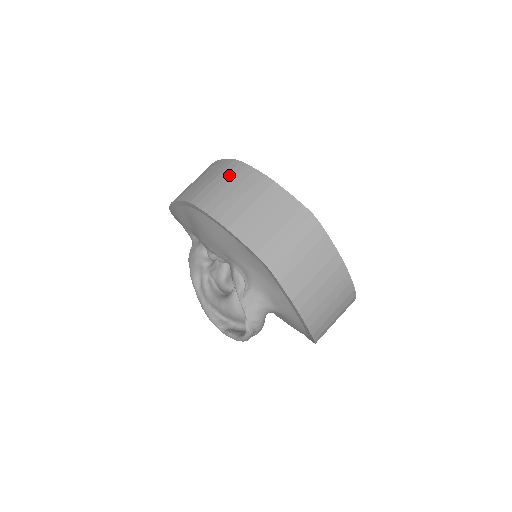
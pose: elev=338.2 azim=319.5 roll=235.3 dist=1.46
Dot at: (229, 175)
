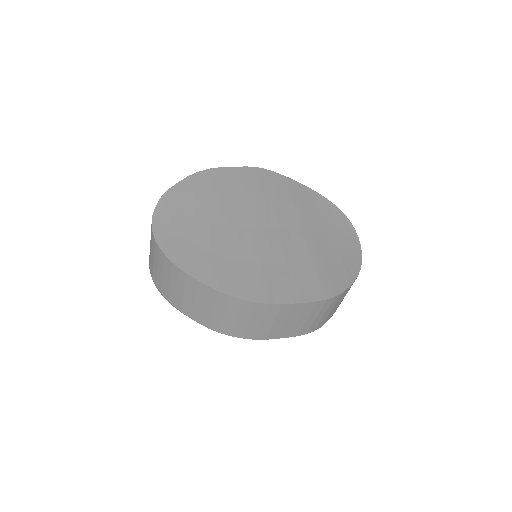
Dot at: (229, 309)
